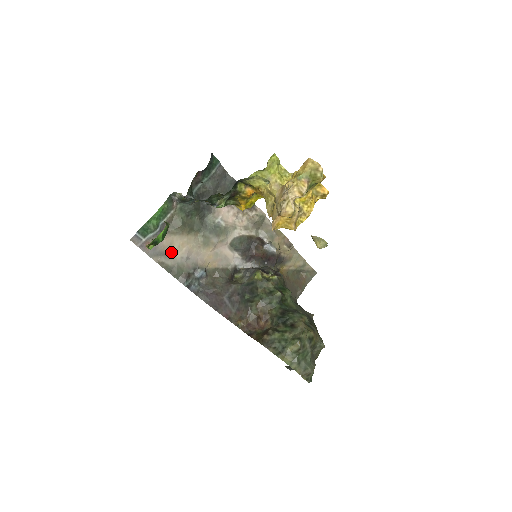
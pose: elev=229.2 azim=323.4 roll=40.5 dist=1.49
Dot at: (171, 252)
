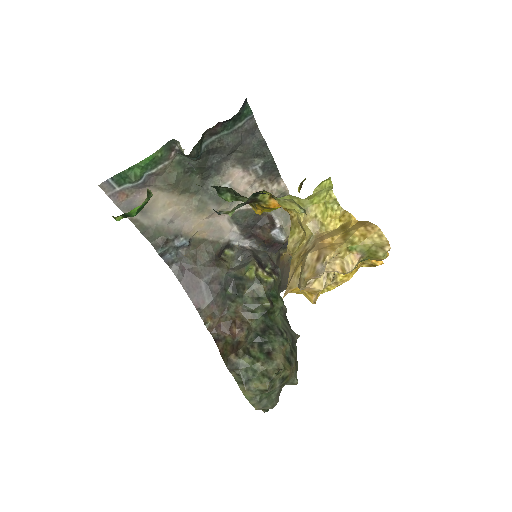
Dot at: (151, 210)
